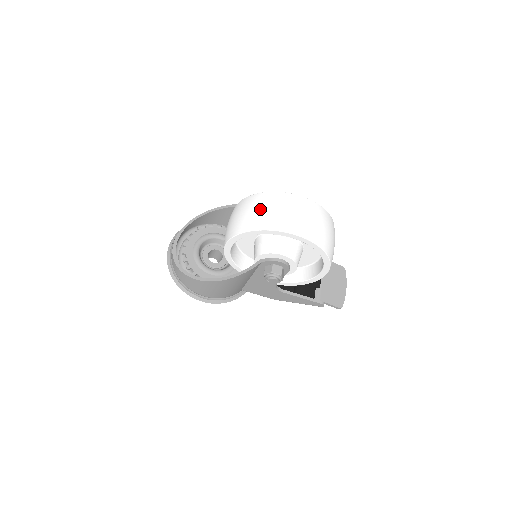
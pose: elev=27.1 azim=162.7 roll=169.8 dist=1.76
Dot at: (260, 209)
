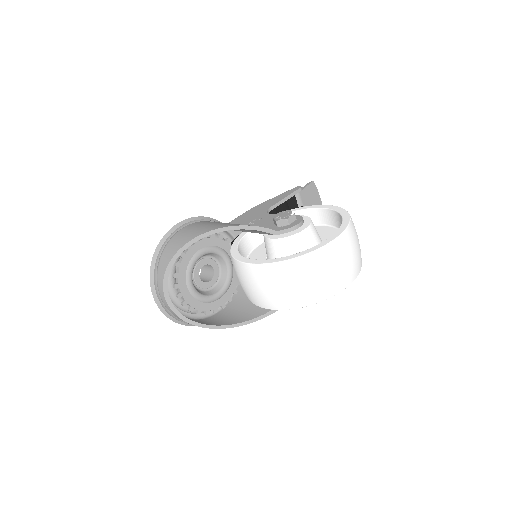
Dot at: (307, 283)
